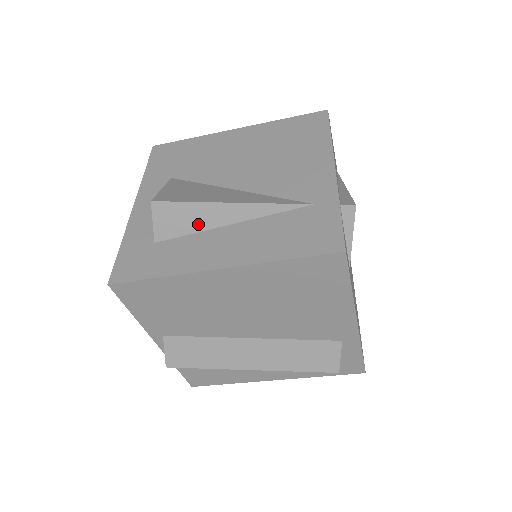
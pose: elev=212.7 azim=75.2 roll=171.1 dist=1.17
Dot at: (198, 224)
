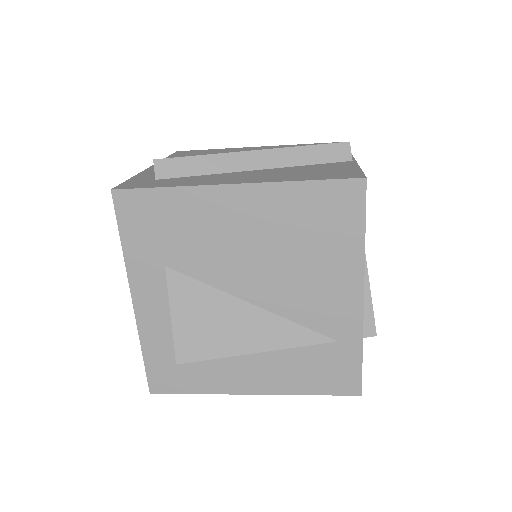
Dot at: occluded
